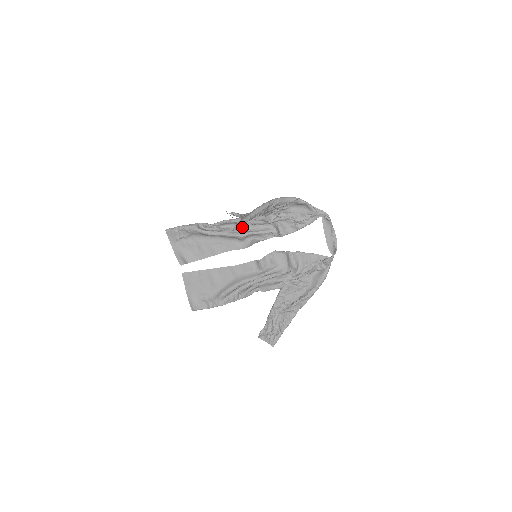
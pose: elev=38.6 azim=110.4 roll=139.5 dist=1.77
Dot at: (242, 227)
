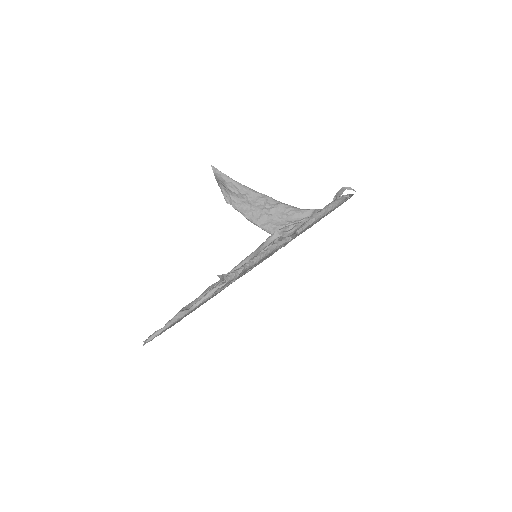
Dot at: occluded
